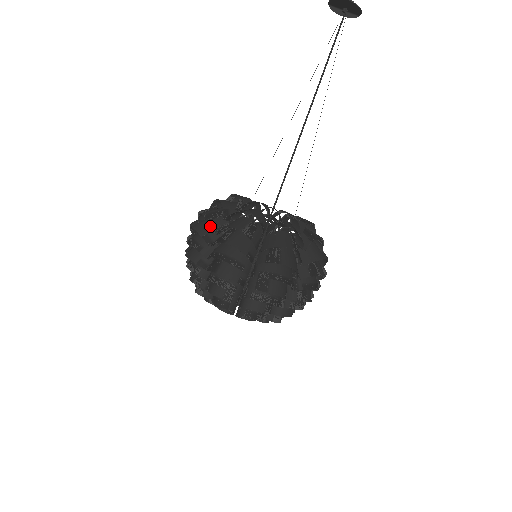
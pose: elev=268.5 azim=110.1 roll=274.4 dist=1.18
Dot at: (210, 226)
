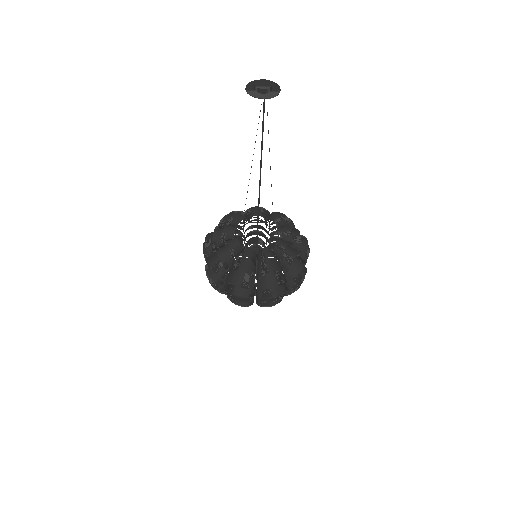
Dot at: (218, 272)
